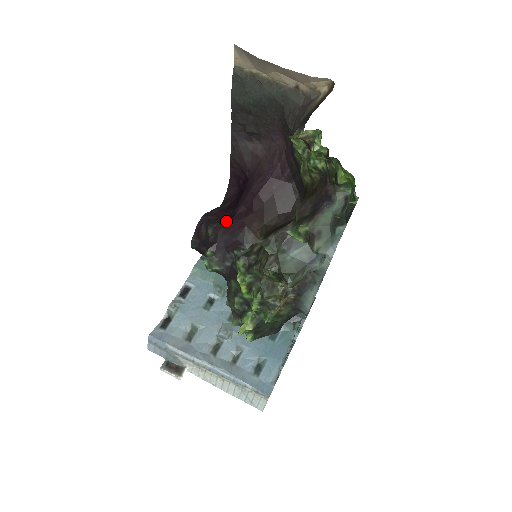
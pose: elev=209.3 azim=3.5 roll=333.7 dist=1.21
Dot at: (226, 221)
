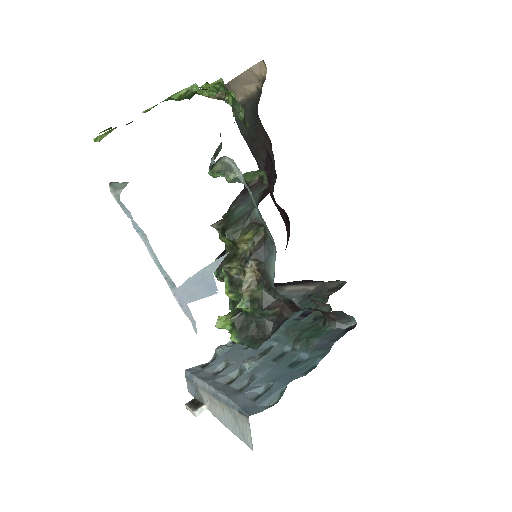
Dot at: occluded
